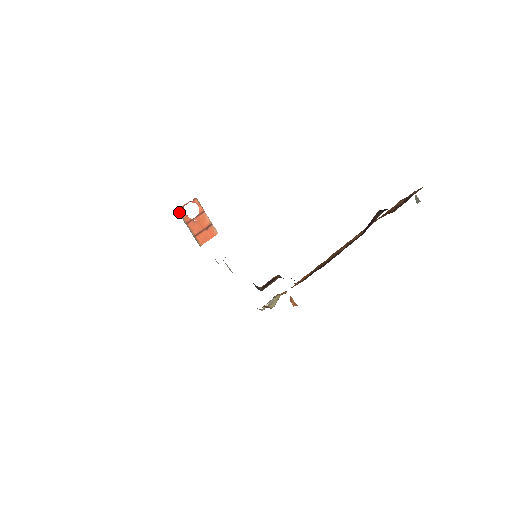
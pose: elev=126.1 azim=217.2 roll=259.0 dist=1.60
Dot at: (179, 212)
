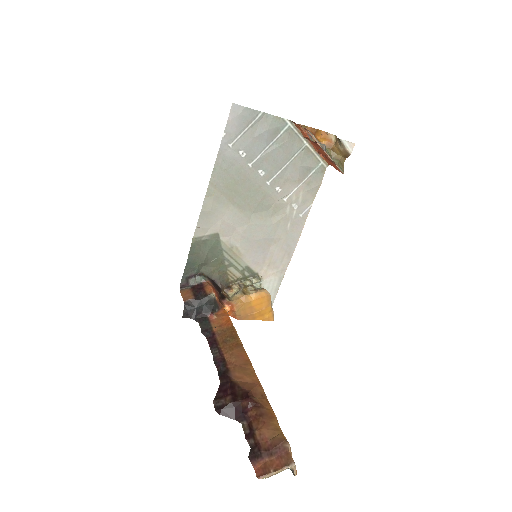
Dot at: (295, 124)
